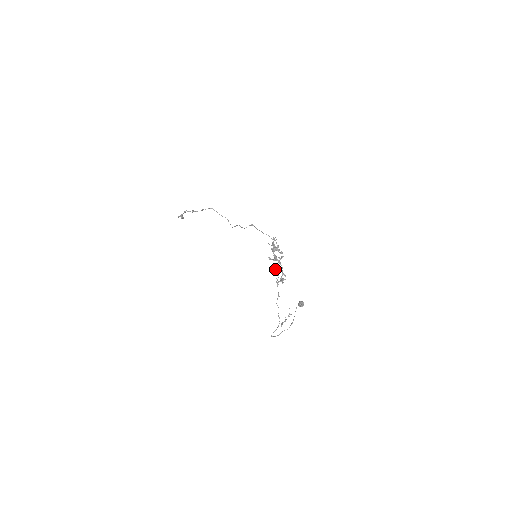
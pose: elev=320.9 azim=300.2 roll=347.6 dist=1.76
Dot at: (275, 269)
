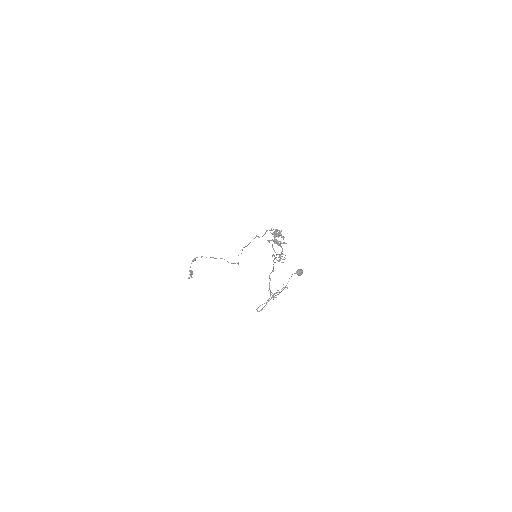
Dot at: (273, 249)
